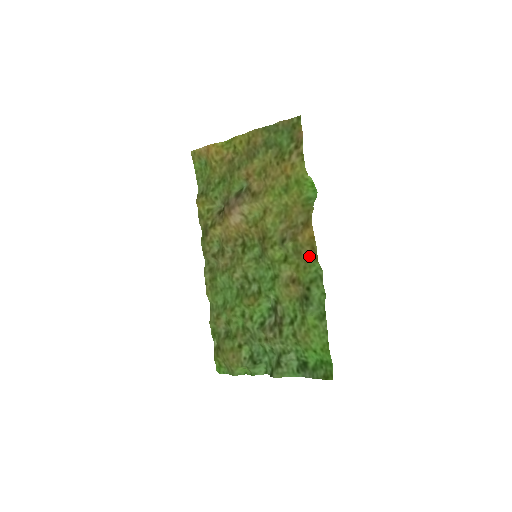
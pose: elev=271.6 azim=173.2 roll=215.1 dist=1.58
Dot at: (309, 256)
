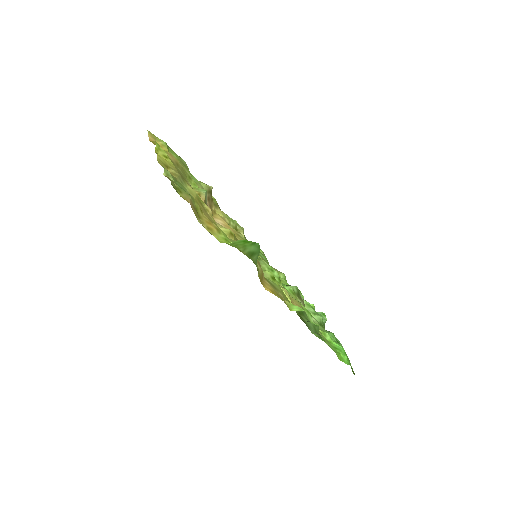
Dot at: (283, 299)
